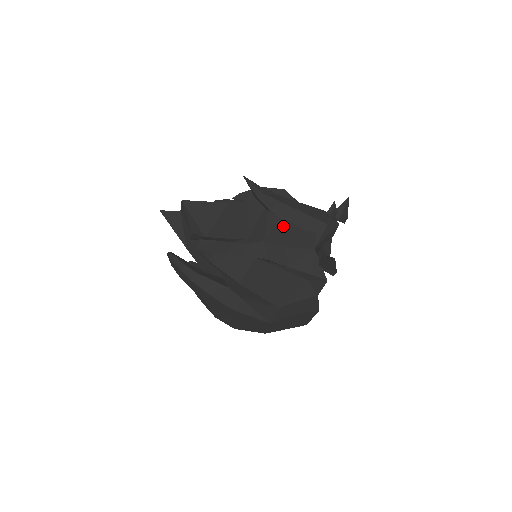
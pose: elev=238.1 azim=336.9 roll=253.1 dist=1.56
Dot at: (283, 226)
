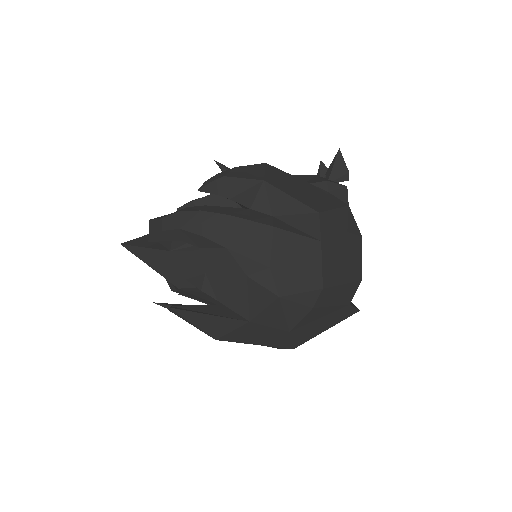
Dot at: occluded
